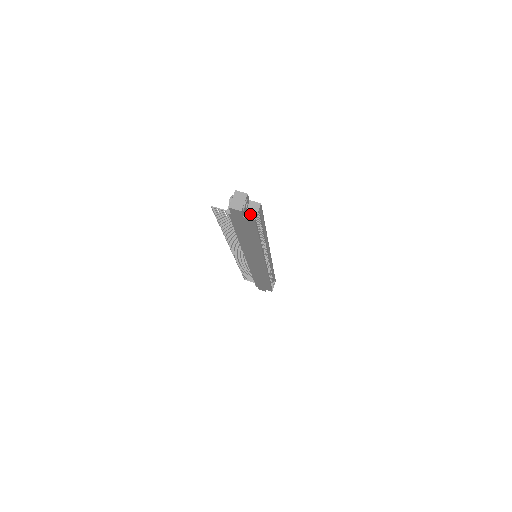
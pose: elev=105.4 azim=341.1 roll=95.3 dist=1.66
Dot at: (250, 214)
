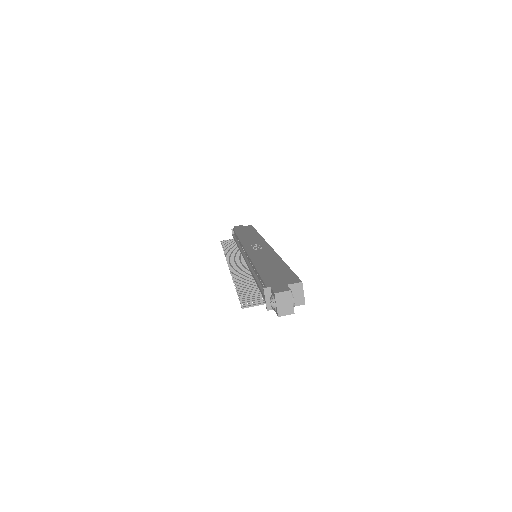
Dot at: (296, 300)
